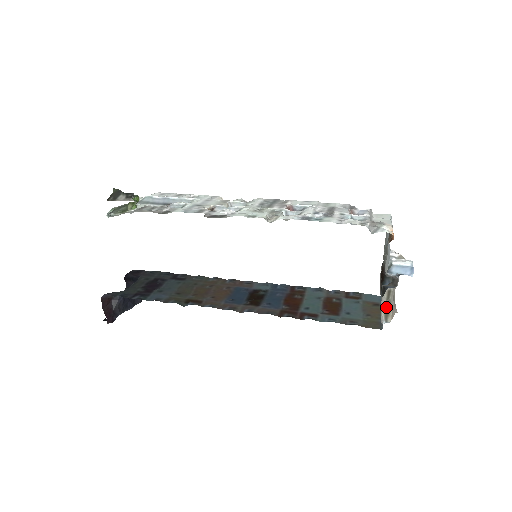
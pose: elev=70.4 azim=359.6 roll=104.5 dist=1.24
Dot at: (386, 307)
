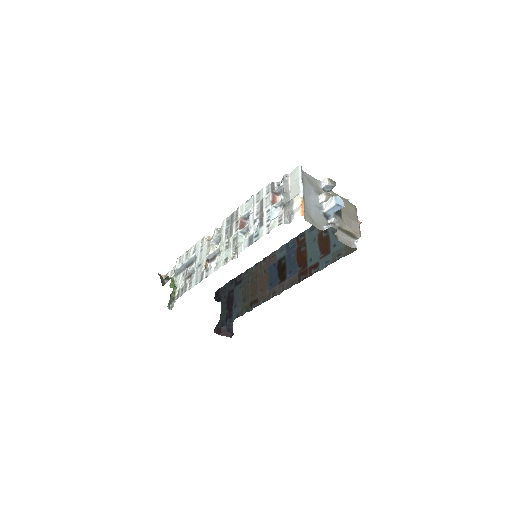
Dot at: (348, 234)
